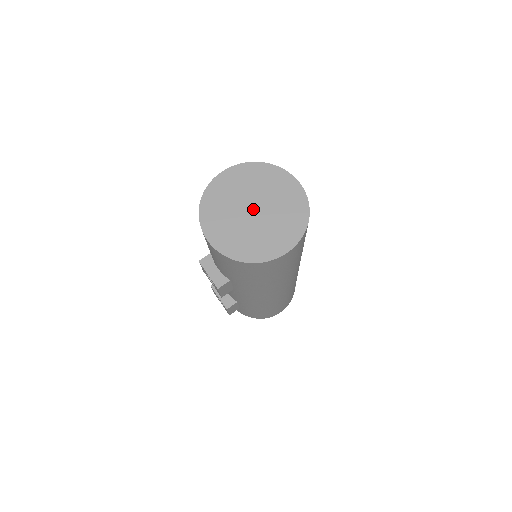
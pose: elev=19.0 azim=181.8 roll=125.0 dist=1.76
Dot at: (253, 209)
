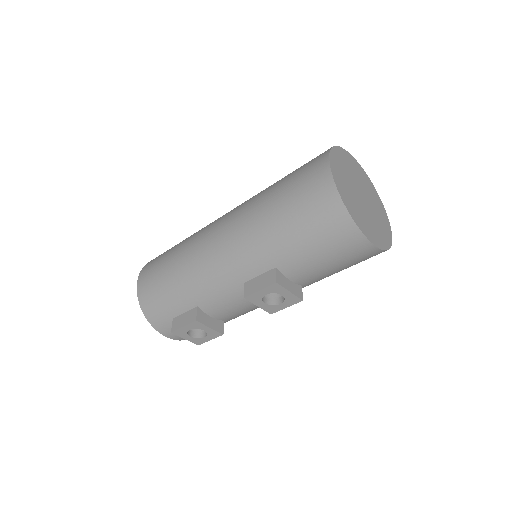
Dot at: (362, 196)
